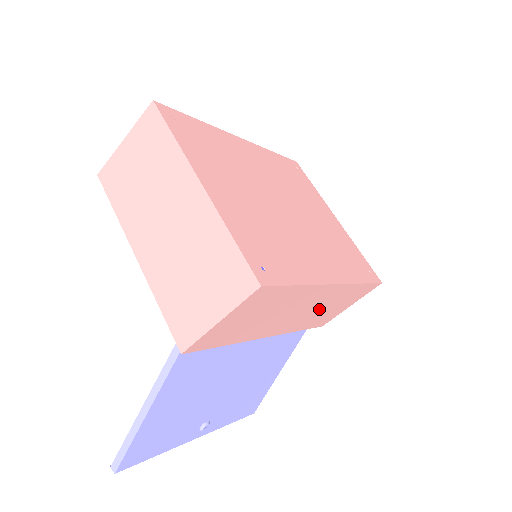
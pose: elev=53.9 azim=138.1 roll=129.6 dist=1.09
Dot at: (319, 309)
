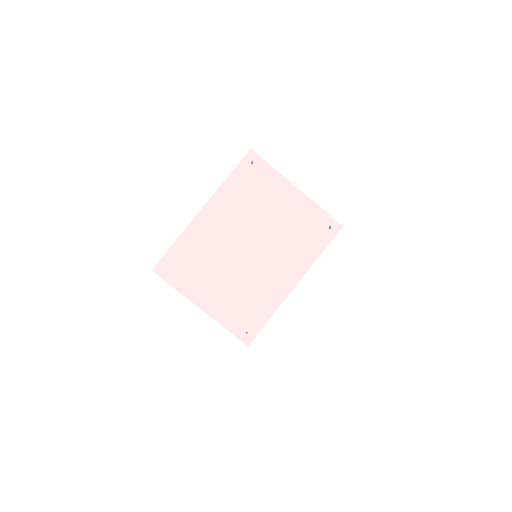
Dot at: occluded
